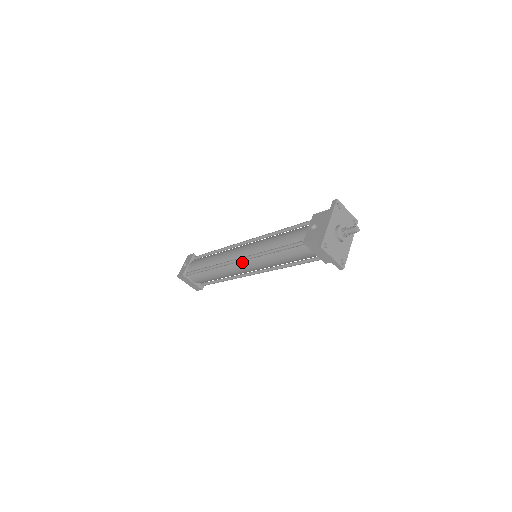
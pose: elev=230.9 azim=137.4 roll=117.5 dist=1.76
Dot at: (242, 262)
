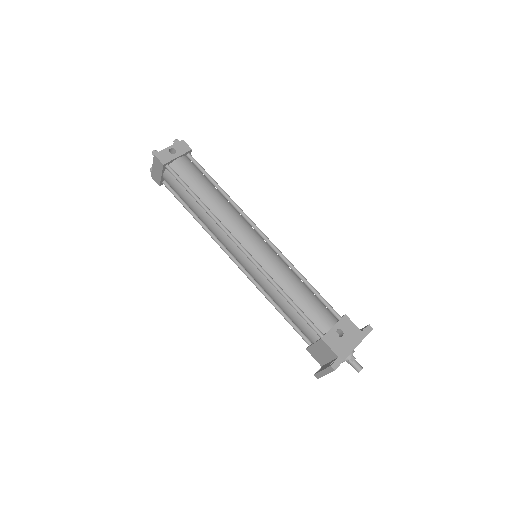
Dot at: (243, 253)
